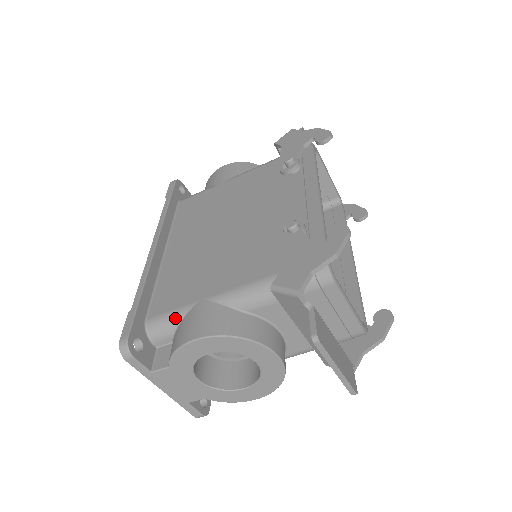
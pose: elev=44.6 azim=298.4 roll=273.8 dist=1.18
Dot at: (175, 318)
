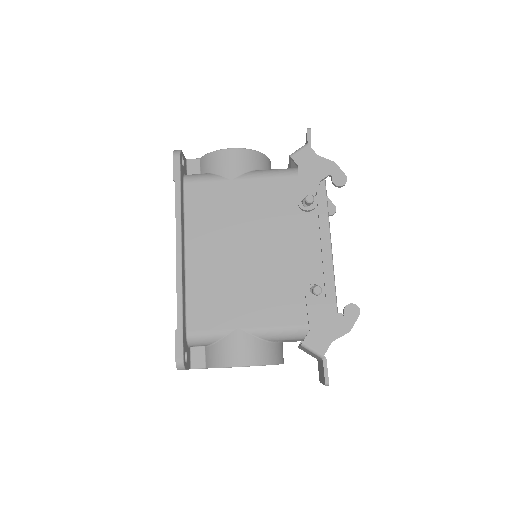
Dot at: (214, 338)
